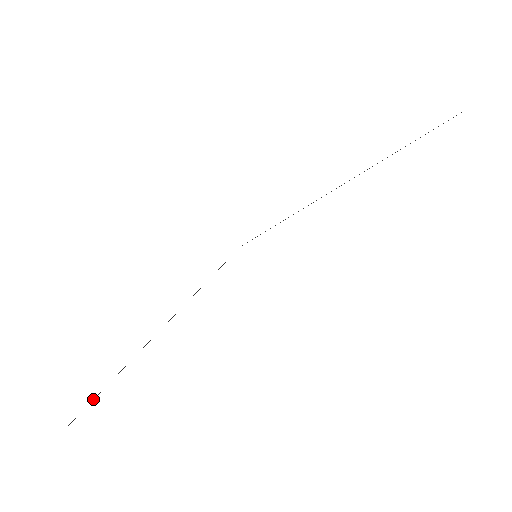
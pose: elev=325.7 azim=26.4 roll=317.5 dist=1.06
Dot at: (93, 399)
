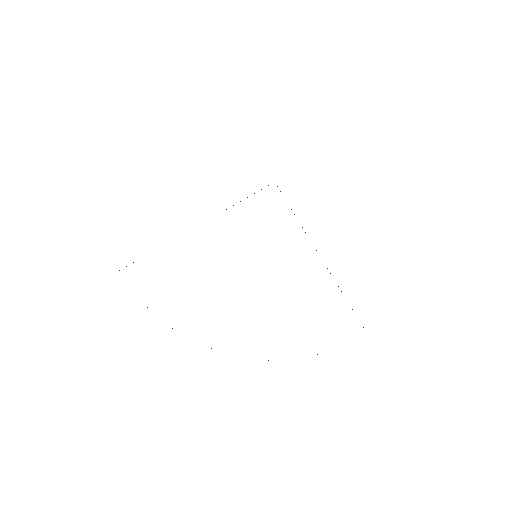
Dot at: occluded
